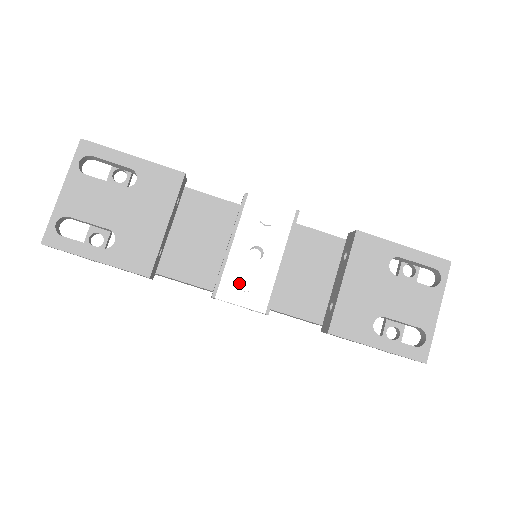
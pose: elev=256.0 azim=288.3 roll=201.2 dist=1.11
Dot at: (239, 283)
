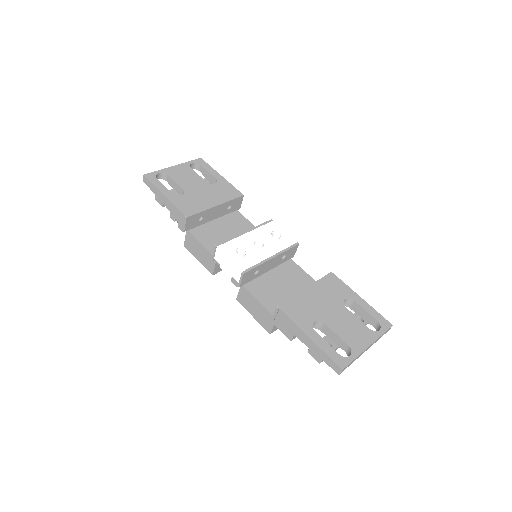
Dot at: occluded
